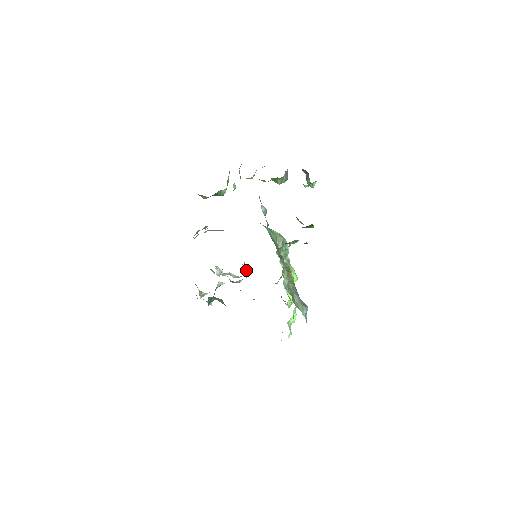
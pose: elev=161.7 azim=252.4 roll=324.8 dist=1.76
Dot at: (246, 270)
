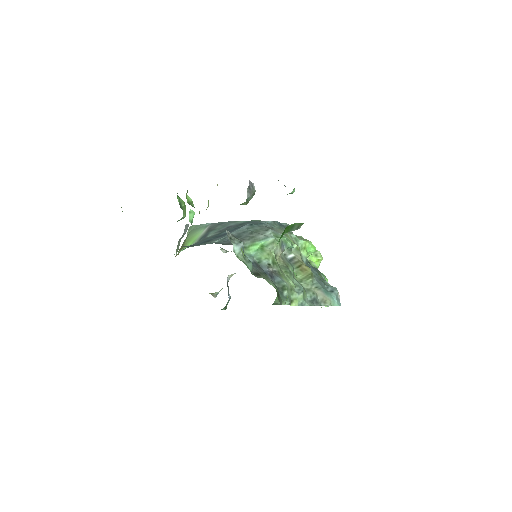
Dot at: occluded
